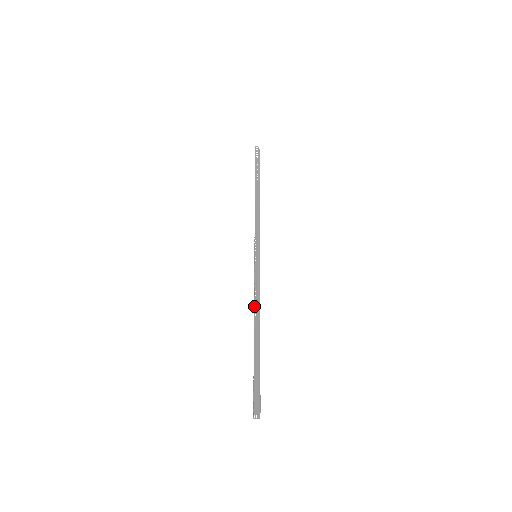
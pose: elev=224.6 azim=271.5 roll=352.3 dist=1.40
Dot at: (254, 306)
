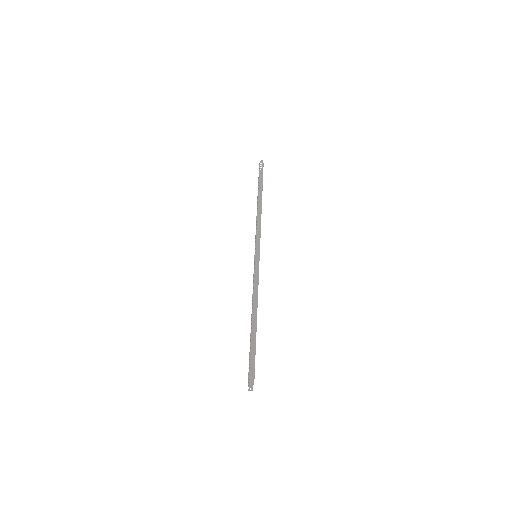
Dot at: (253, 298)
